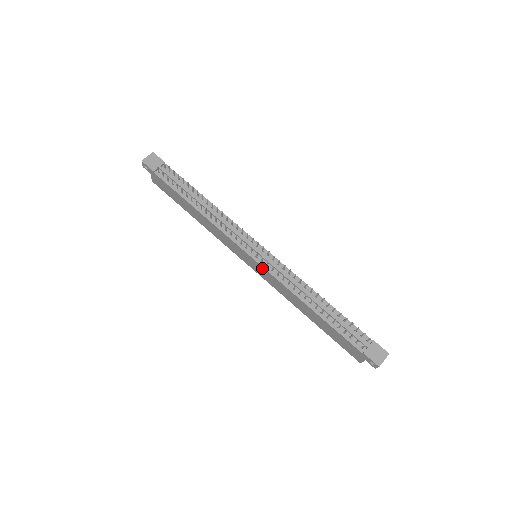
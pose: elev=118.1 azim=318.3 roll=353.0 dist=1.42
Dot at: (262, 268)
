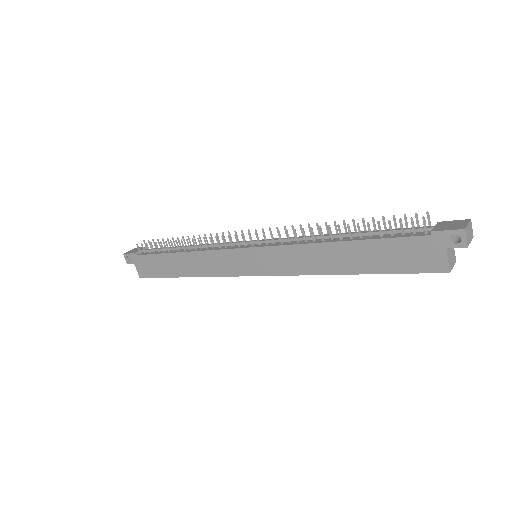
Dot at: (262, 251)
